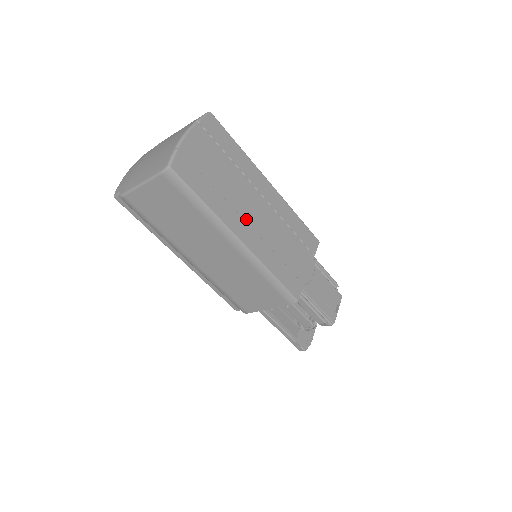
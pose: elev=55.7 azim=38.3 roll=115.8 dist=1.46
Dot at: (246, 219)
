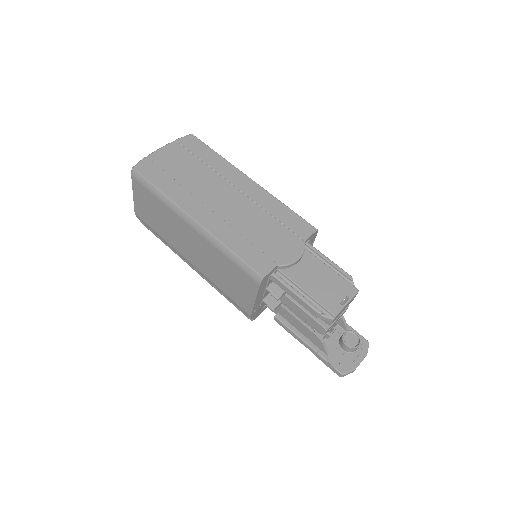
Dot at: (209, 205)
